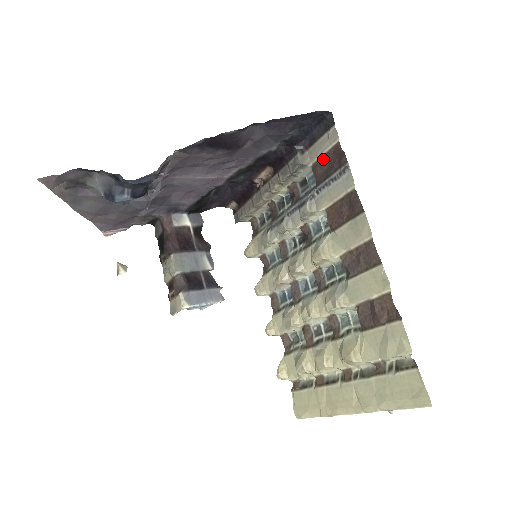
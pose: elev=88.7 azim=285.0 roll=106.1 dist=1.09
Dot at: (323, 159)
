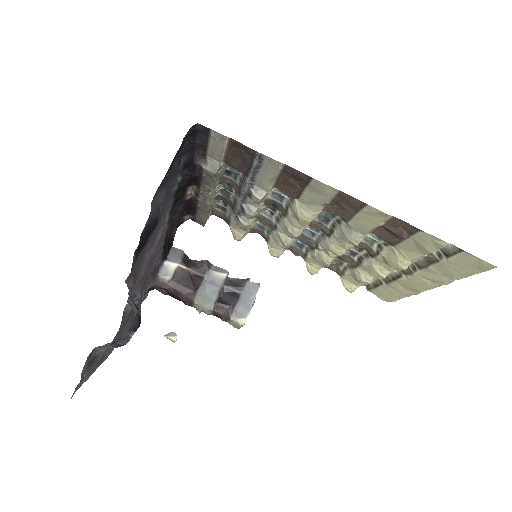
Dot at: (229, 155)
